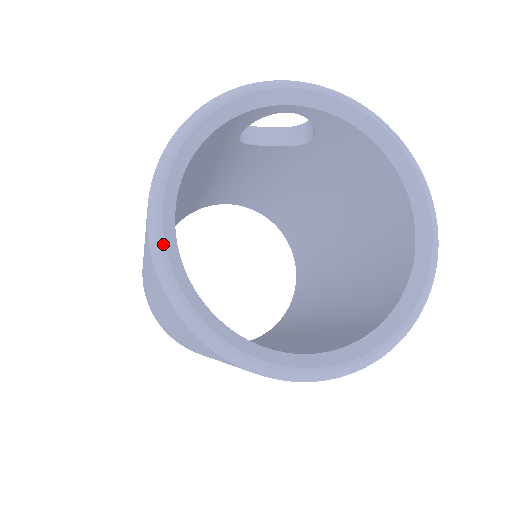
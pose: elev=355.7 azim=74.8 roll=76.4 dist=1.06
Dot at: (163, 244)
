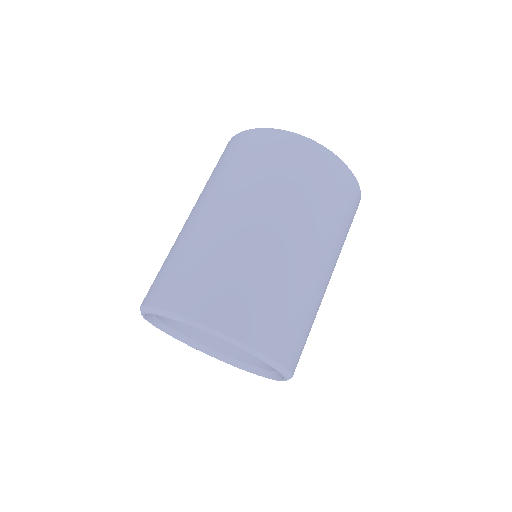
Dot at: occluded
